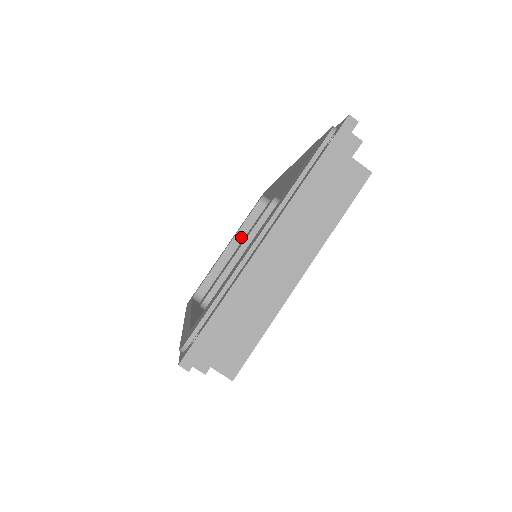
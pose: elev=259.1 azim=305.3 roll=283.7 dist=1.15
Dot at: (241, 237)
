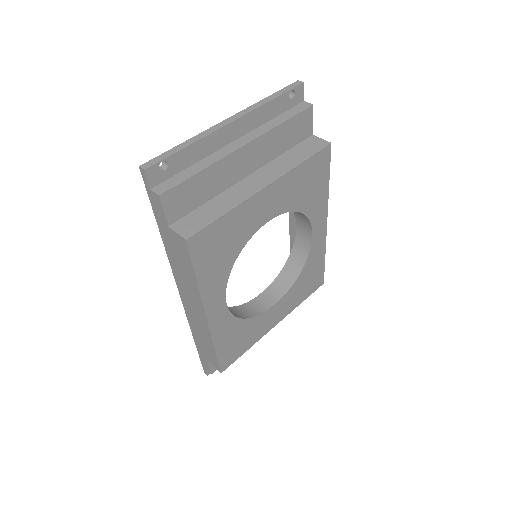
Dot at: occluded
